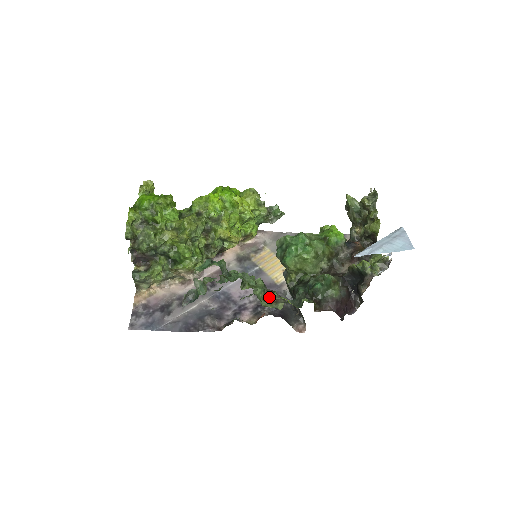
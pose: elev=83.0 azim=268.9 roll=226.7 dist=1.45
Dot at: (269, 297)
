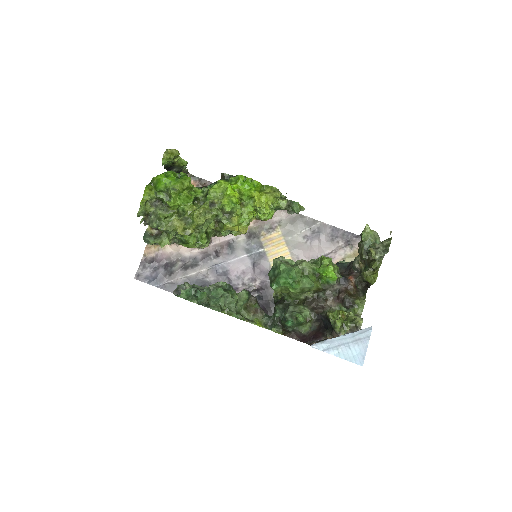
Dot at: (251, 305)
